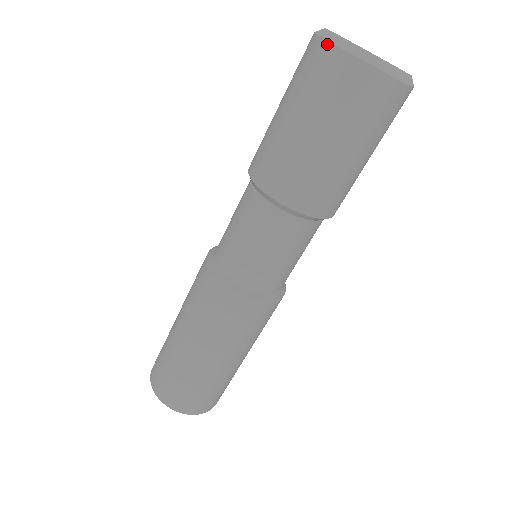
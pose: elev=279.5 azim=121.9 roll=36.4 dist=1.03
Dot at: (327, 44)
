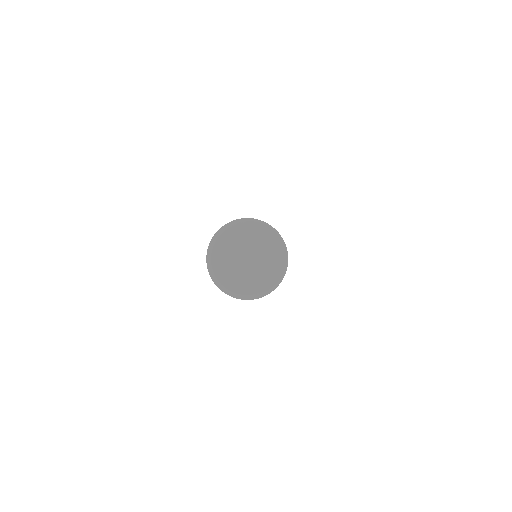
Dot at: occluded
